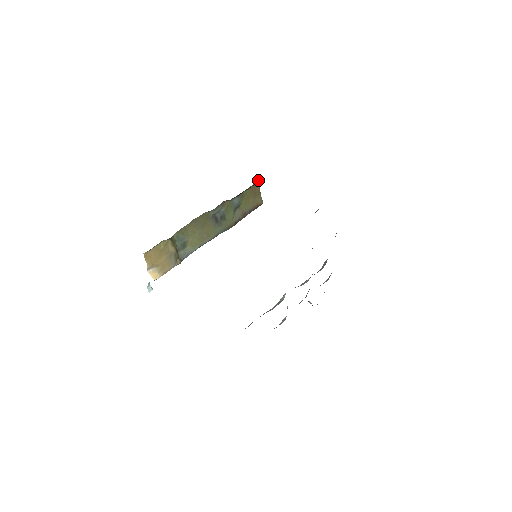
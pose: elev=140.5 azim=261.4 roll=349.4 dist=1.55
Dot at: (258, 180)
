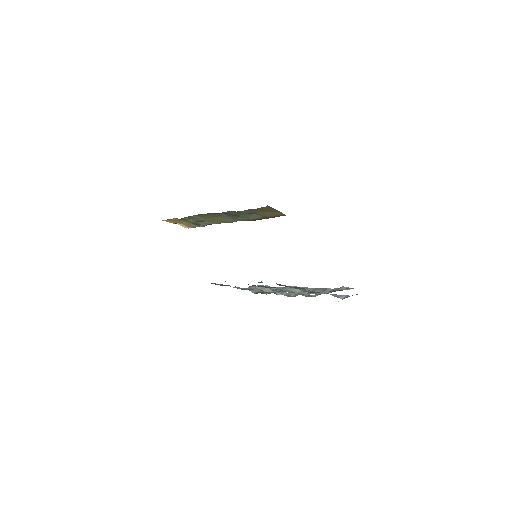
Dot at: occluded
